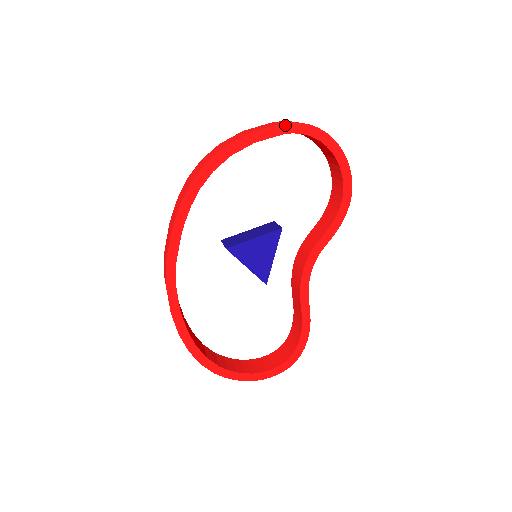
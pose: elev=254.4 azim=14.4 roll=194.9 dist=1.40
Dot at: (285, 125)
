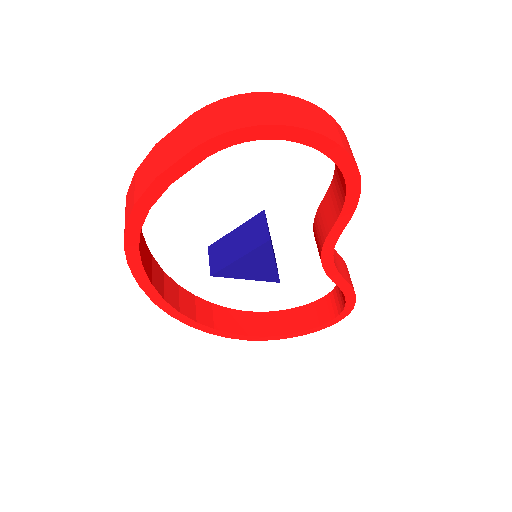
Dot at: (201, 147)
